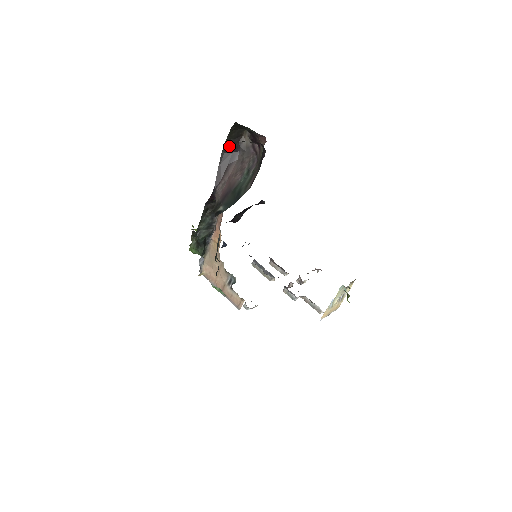
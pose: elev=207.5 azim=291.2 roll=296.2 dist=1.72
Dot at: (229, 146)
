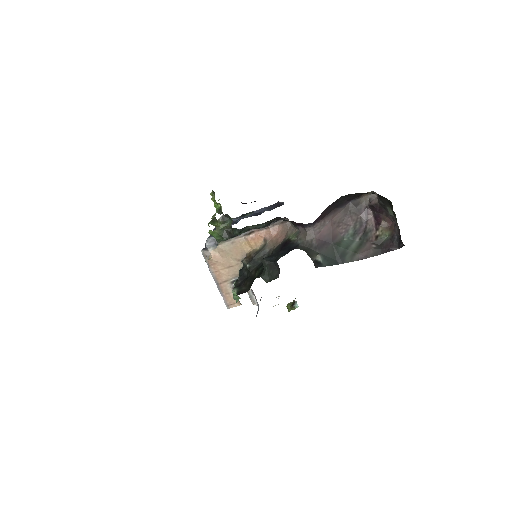
Dot at: (351, 195)
